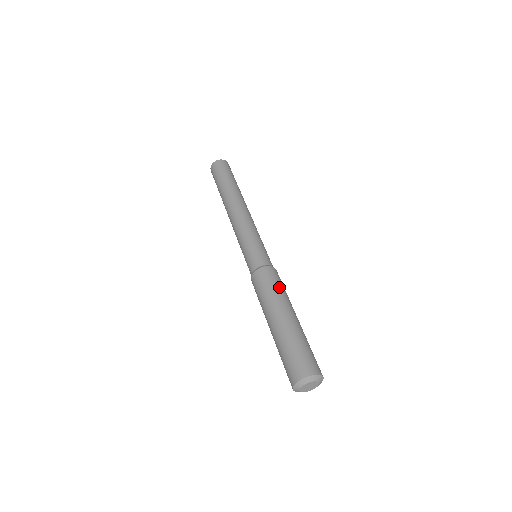
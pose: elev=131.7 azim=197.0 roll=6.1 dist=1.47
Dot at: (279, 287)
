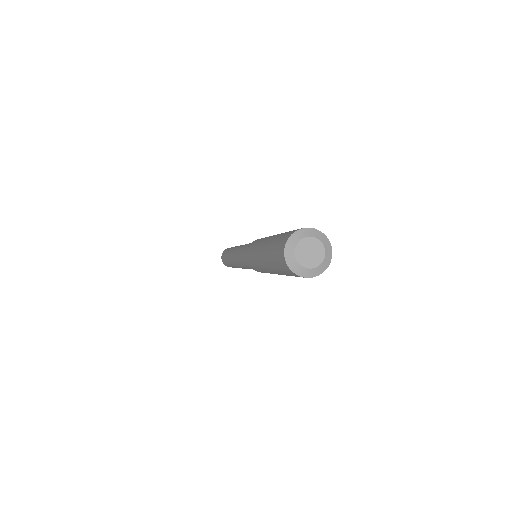
Dot at: occluded
